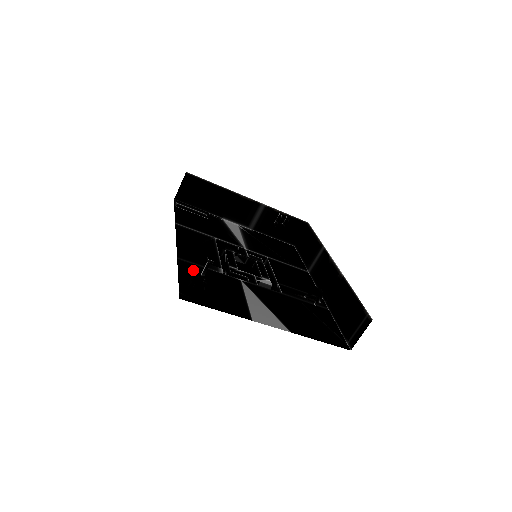
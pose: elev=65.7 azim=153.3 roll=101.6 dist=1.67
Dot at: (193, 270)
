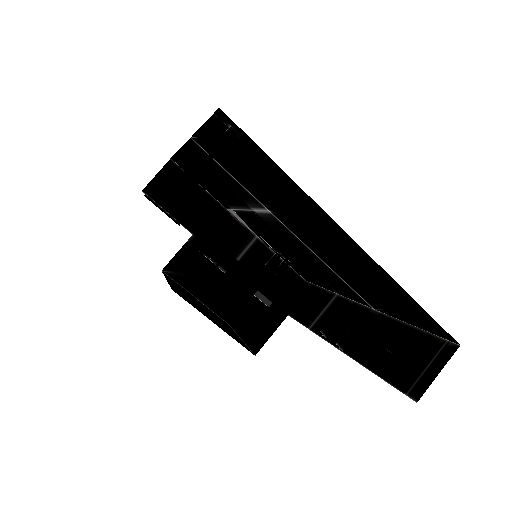
Dot at: occluded
